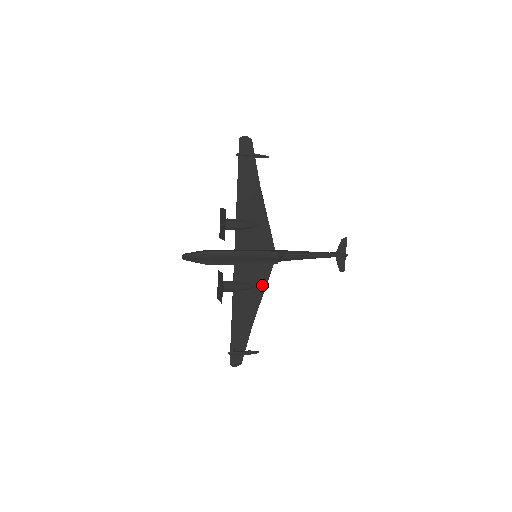
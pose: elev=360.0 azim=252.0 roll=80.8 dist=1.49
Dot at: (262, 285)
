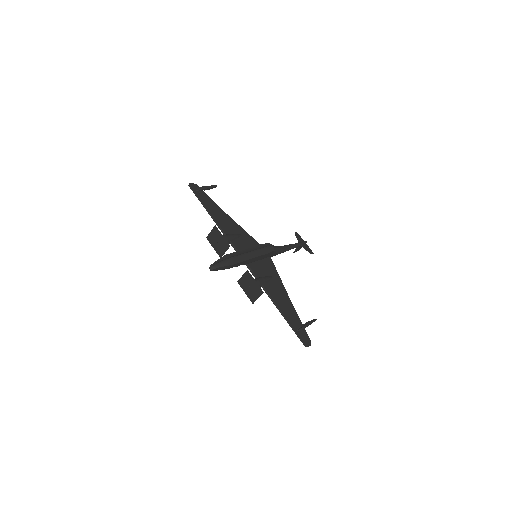
Dot at: (276, 275)
